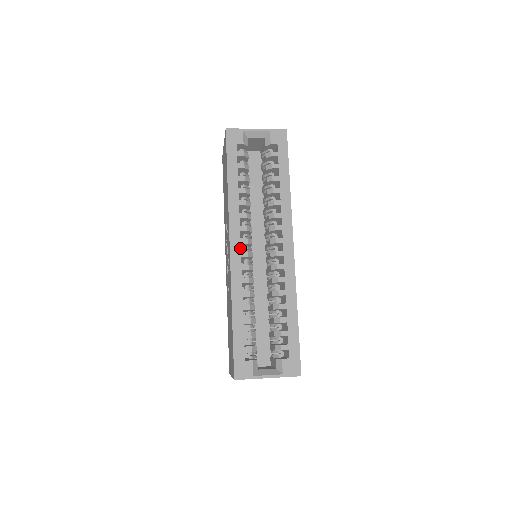
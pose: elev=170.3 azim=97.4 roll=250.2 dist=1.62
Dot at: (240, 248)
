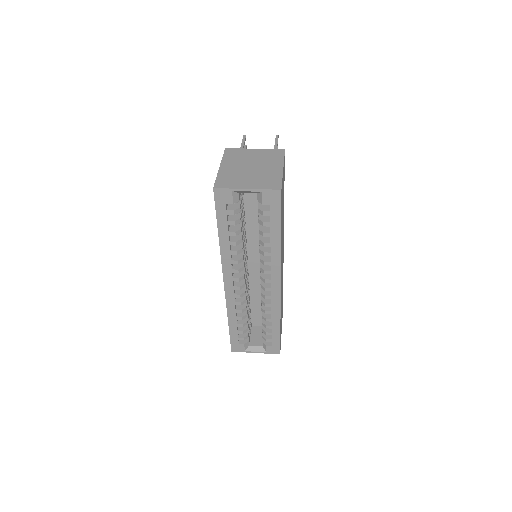
Dot at: (233, 284)
